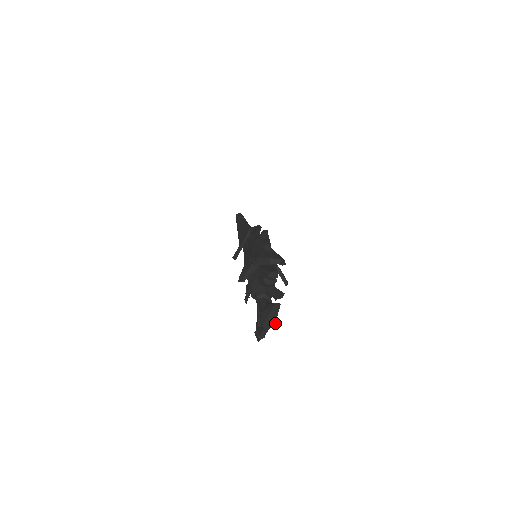
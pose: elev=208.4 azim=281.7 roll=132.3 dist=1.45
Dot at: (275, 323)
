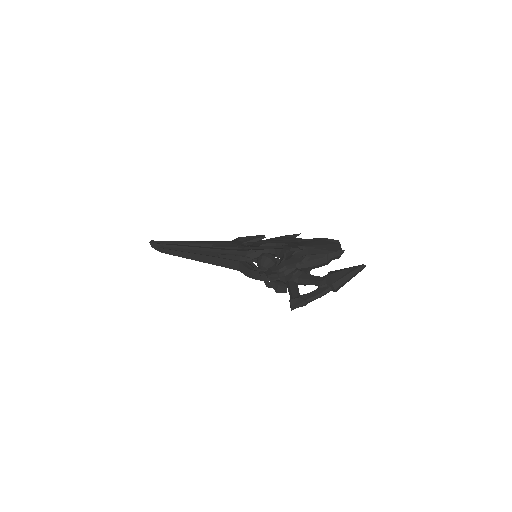
Dot at: occluded
